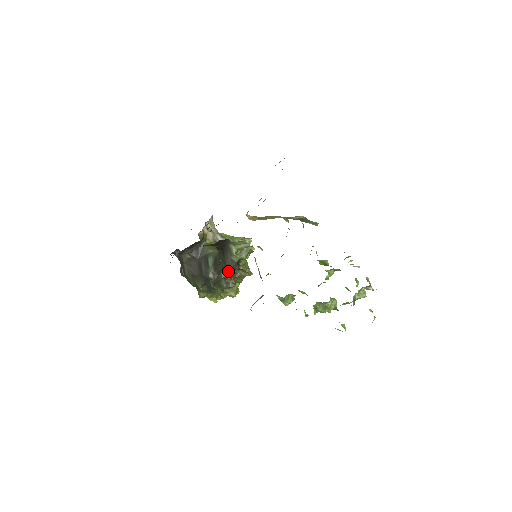
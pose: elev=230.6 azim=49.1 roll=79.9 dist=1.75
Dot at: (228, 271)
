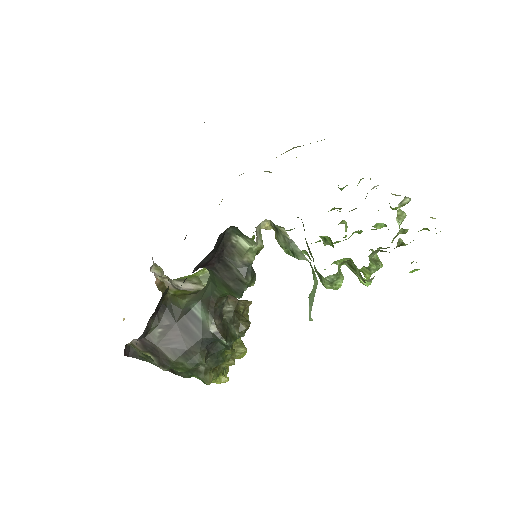
Dot at: (230, 307)
